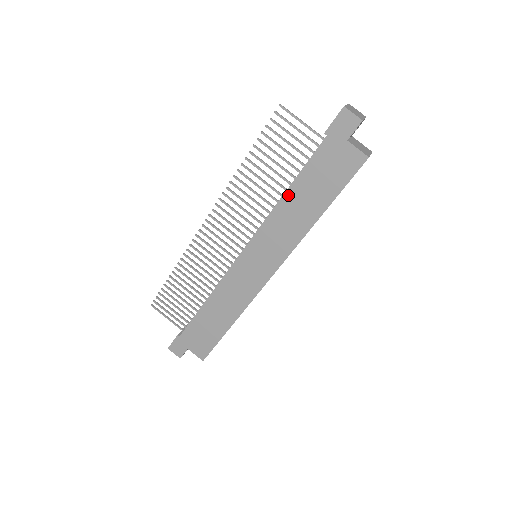
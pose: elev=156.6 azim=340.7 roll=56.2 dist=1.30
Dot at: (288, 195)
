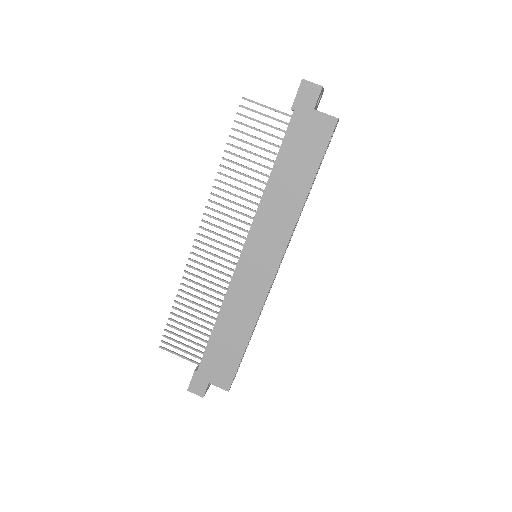
Dot at: (272, 179)
